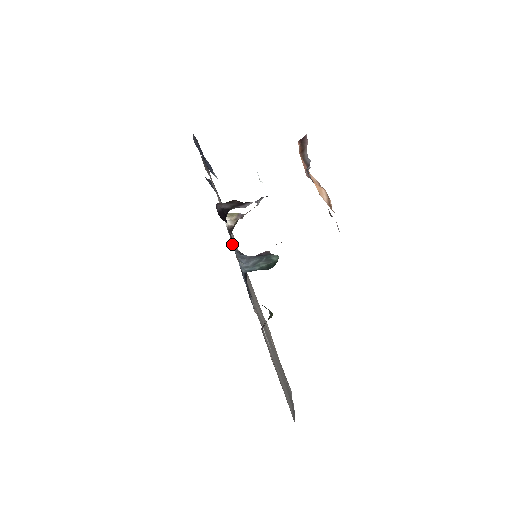
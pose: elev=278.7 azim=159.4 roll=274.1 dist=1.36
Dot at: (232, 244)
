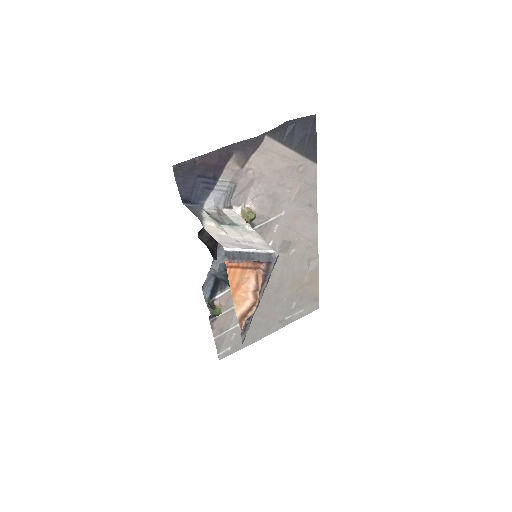
Dot at: (220, 249)
